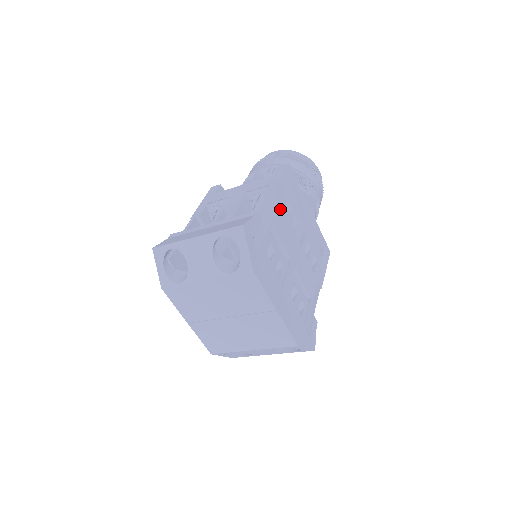
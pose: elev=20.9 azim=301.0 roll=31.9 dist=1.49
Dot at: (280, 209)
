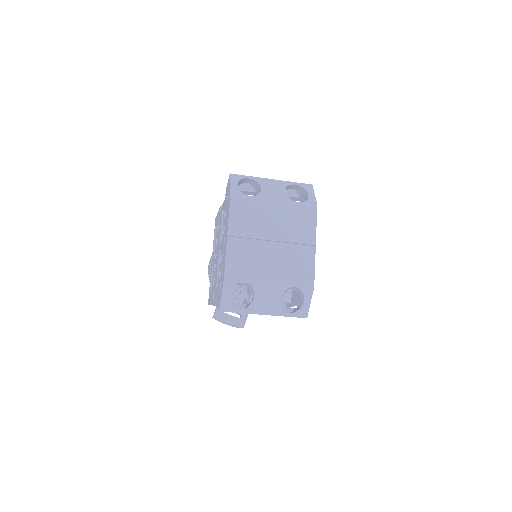
Dot at: occluded
